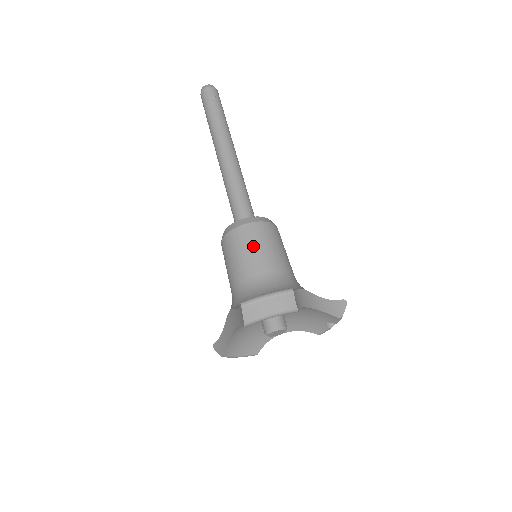
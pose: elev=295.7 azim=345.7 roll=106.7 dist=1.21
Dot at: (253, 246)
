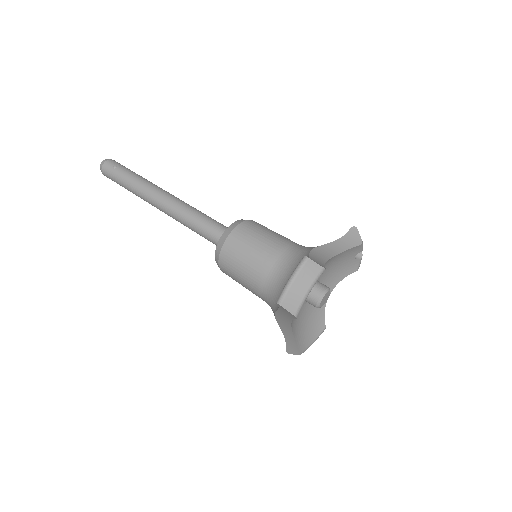
Dot at: (247, 251)
